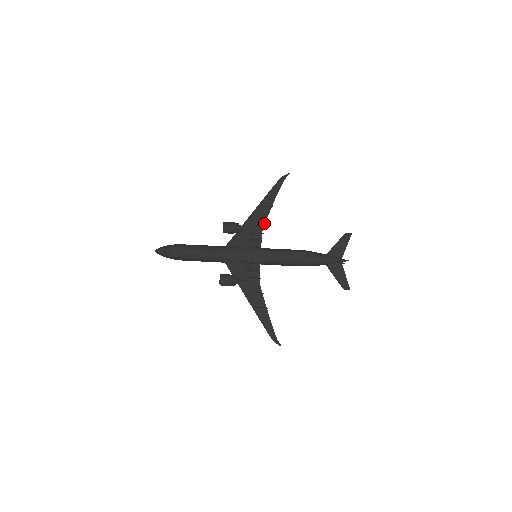
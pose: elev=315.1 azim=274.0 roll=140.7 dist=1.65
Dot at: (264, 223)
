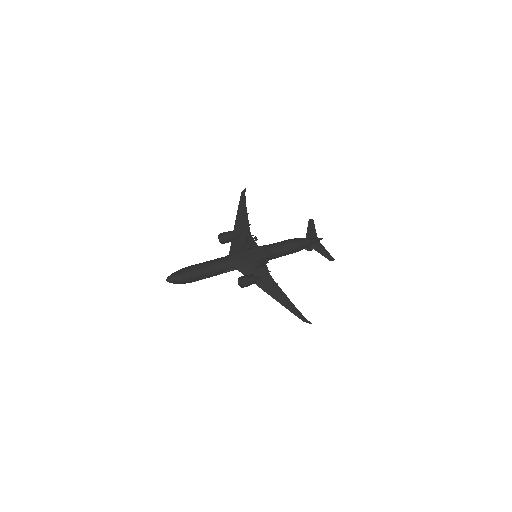
Dot at: (249, 228)
